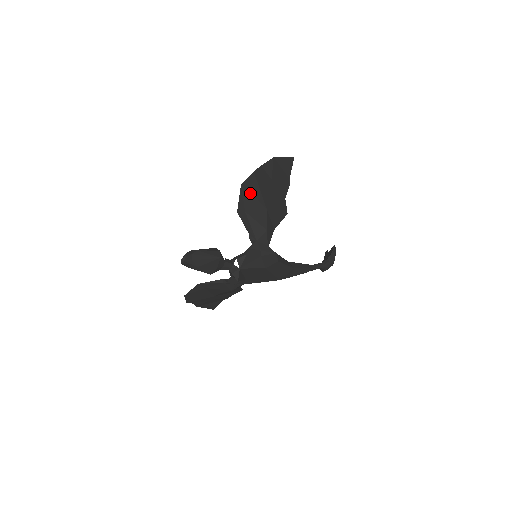
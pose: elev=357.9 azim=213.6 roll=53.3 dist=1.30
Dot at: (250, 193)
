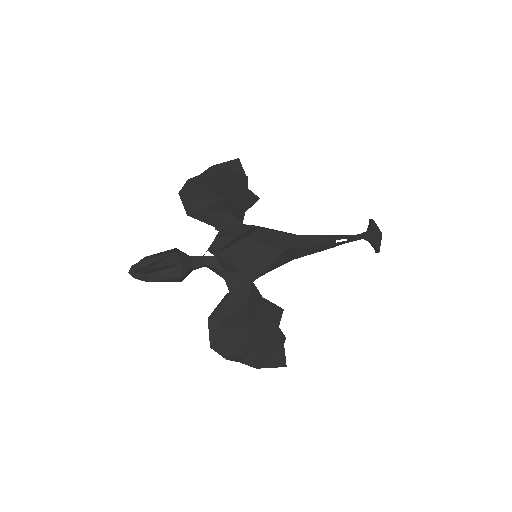
Dot at: (194, 195)
